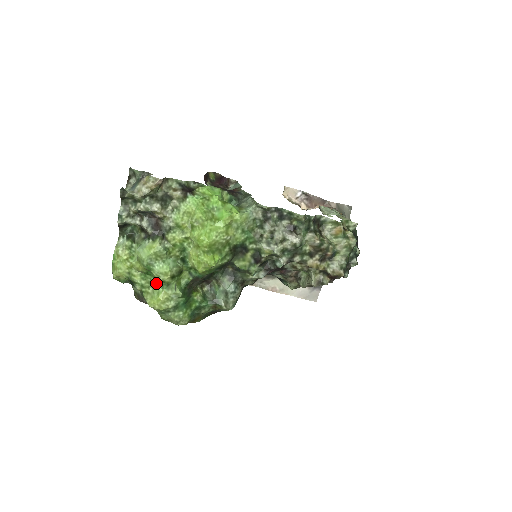
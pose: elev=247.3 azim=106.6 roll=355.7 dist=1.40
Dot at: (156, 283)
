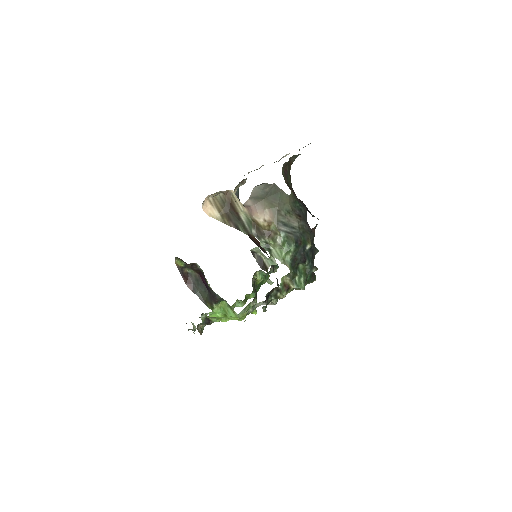
Dot at: occluded
